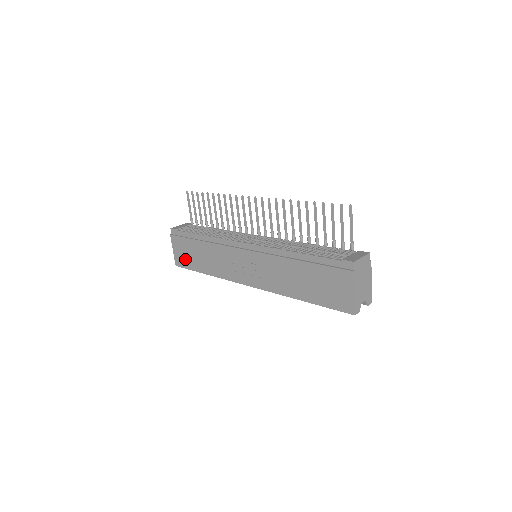
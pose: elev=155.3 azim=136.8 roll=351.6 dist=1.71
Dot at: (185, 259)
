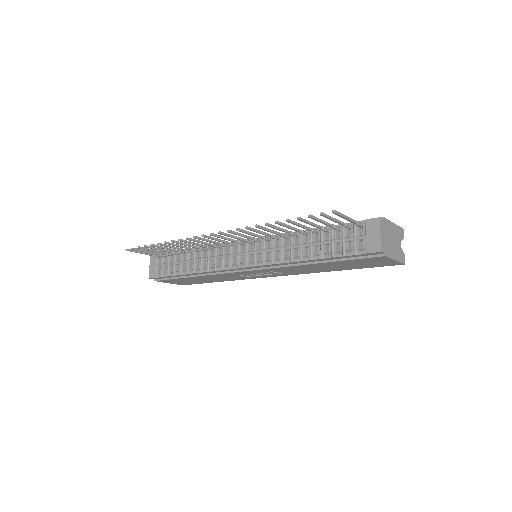
Dot at: occluded
